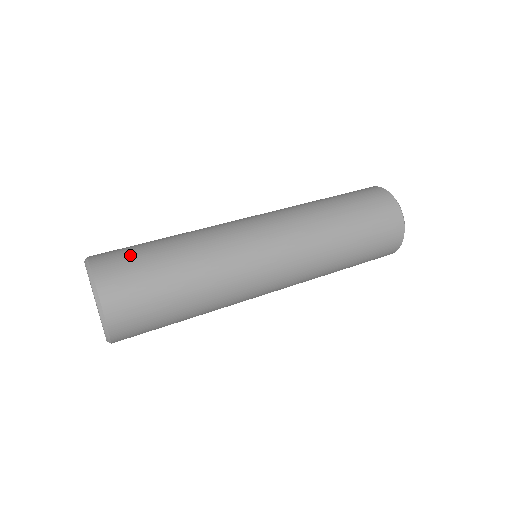
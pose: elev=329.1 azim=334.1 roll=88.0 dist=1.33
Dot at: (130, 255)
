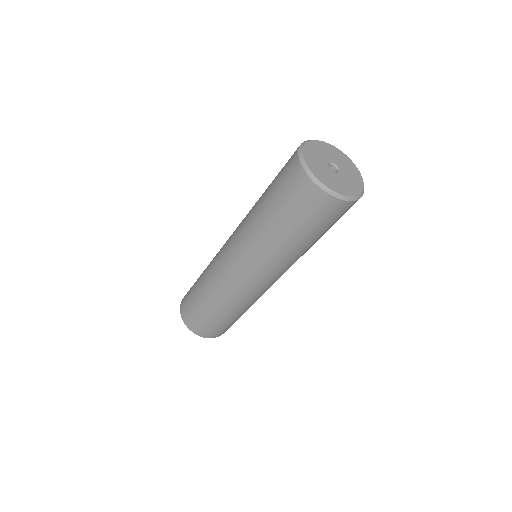
Dot at: occluded
